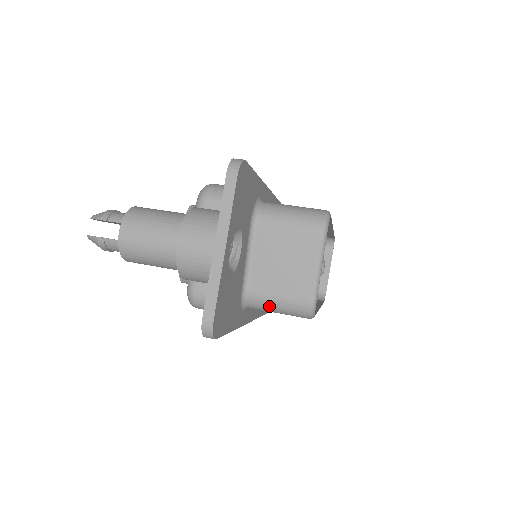
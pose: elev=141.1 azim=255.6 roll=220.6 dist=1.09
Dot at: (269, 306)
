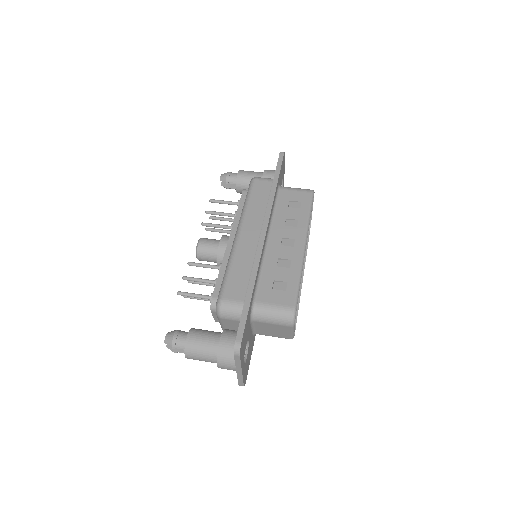
Dot at: occluded
